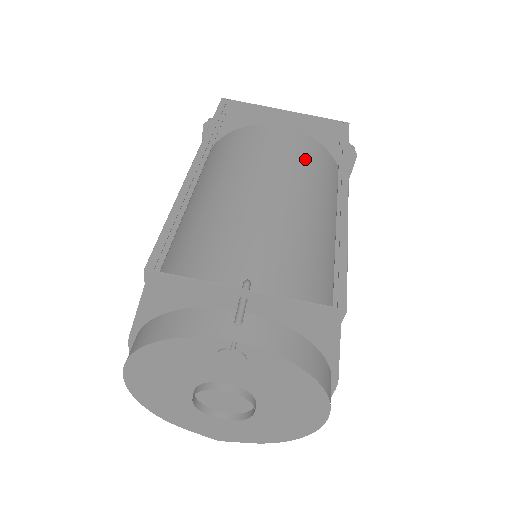
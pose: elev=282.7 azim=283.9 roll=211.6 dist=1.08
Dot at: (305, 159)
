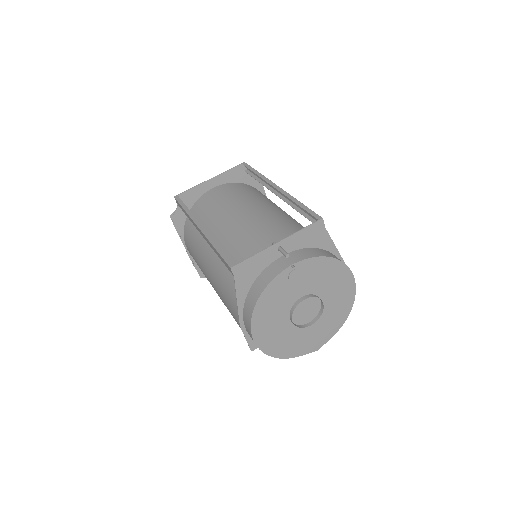
Dot at: (240, 192)
